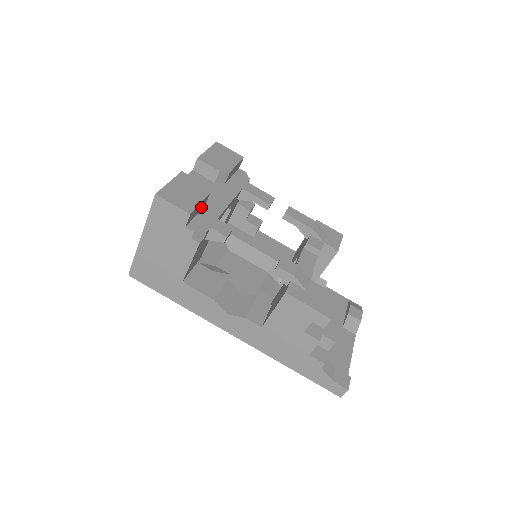
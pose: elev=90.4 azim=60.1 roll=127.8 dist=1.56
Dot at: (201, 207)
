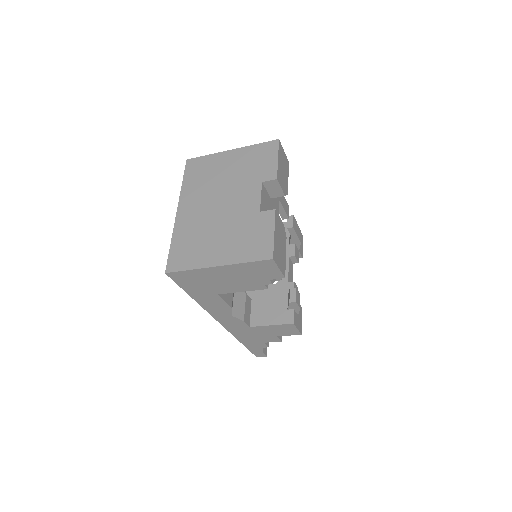
Dot at: occluded
